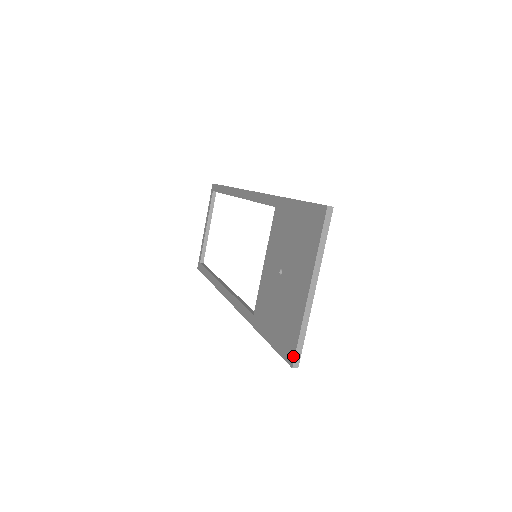
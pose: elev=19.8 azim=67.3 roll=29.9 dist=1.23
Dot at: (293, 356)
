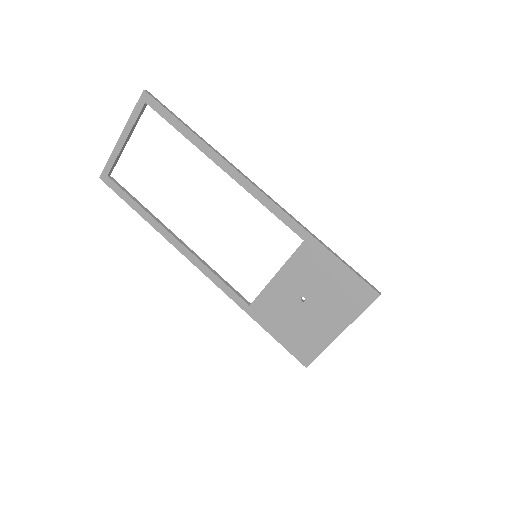
Dot at: (309, 362)
